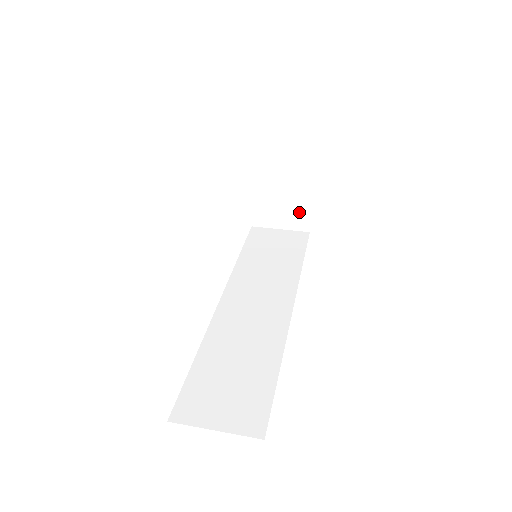
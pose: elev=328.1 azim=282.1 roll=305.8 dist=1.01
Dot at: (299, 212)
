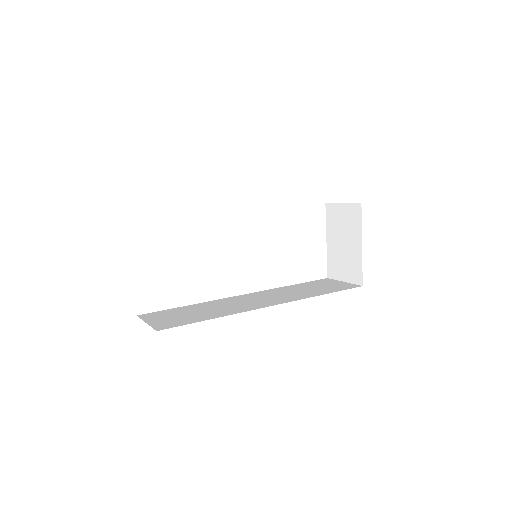
Dot at: (355, 265)
